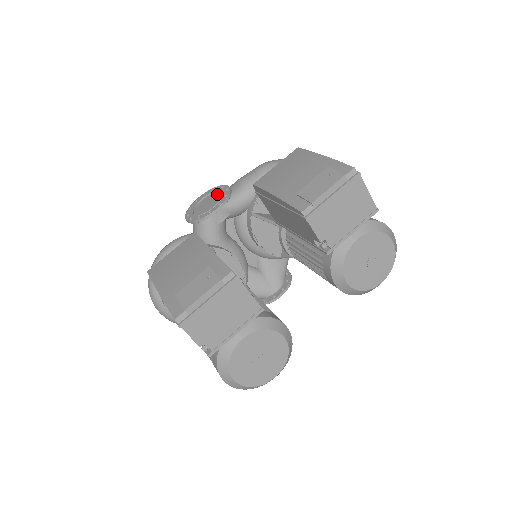
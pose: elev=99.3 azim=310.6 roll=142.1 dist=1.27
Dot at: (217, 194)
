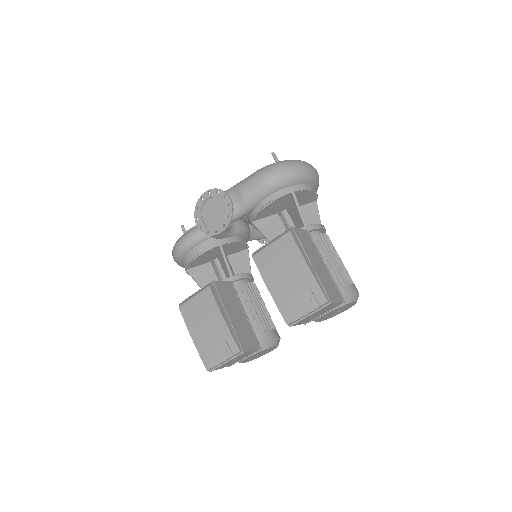
Dot at: (220, 203)
